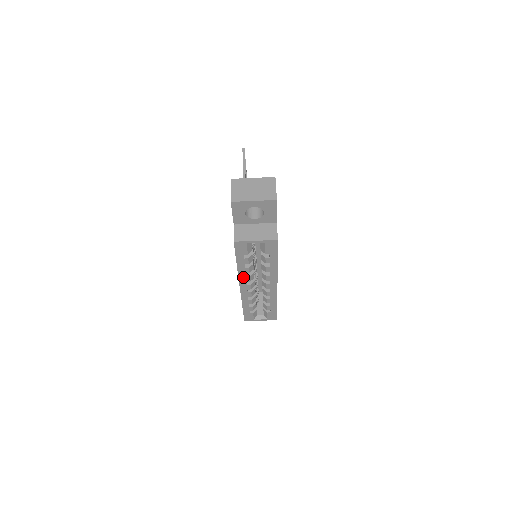
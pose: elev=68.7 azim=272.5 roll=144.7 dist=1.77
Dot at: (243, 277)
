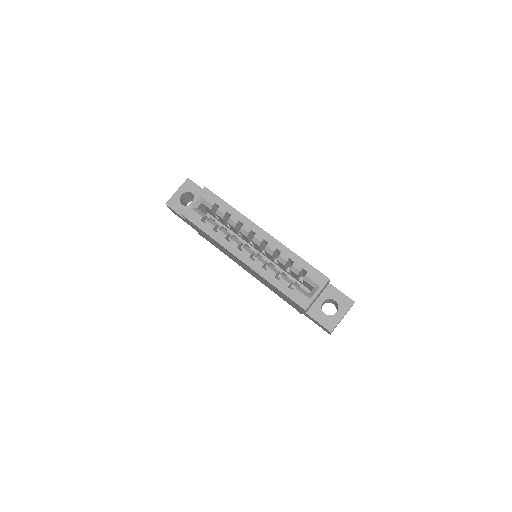
Dot at: (228, 245)
